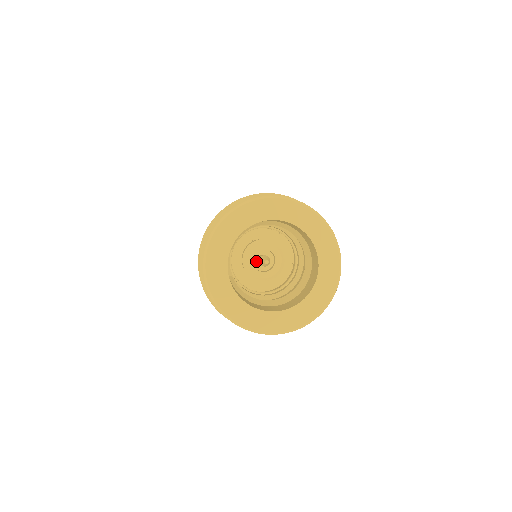
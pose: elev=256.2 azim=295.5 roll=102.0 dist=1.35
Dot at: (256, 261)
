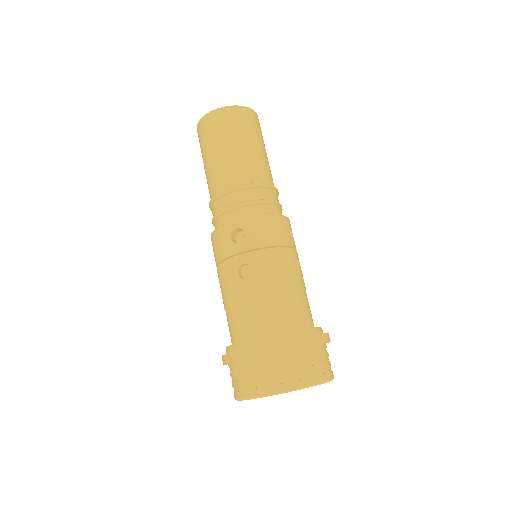
Dot at: occluded
